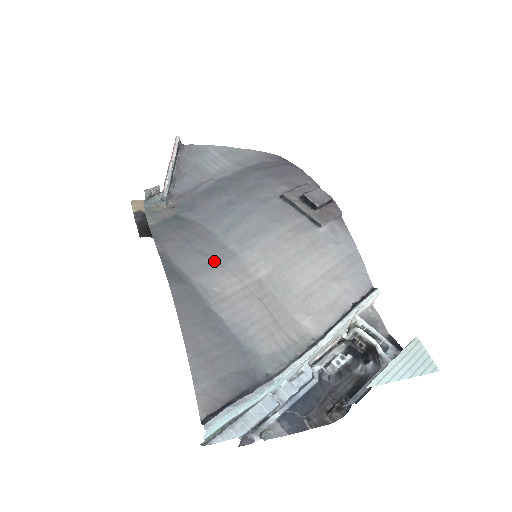
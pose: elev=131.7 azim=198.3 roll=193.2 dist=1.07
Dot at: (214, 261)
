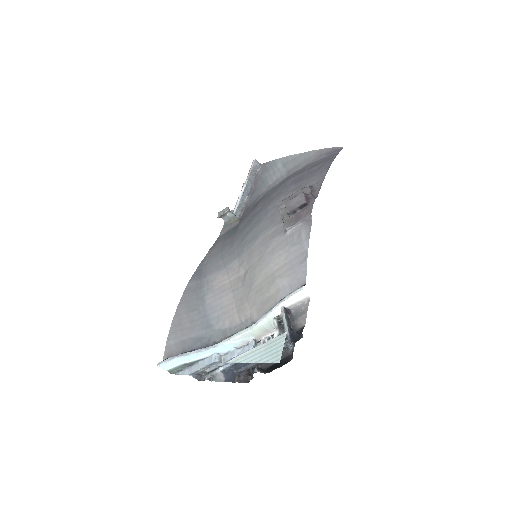
Dot at: (224, 263)
